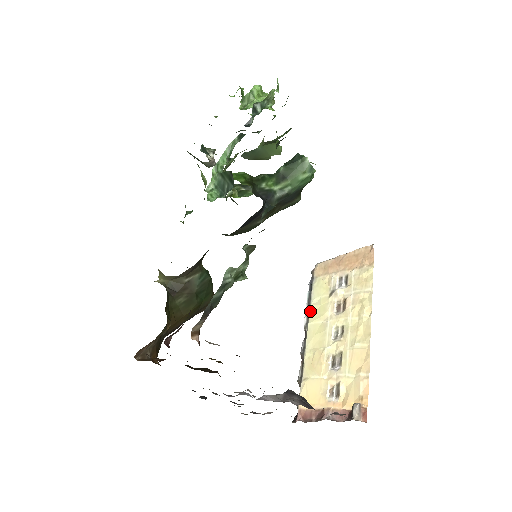
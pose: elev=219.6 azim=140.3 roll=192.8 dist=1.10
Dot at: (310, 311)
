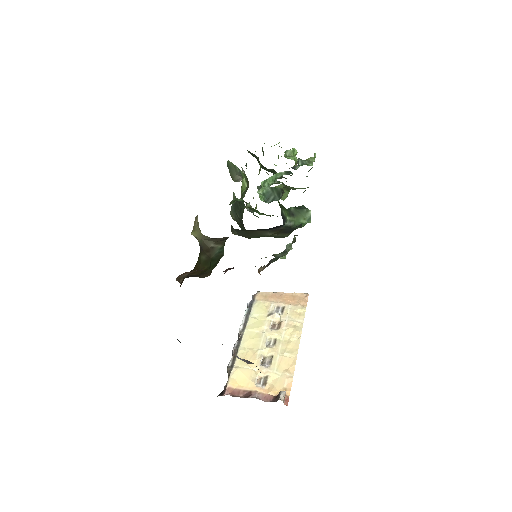
Dot at: (248, 321)
